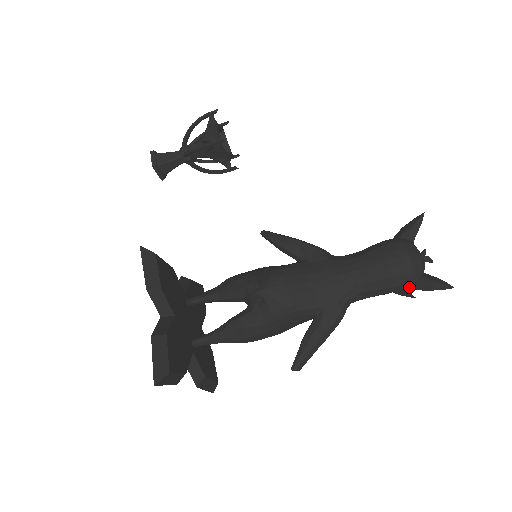
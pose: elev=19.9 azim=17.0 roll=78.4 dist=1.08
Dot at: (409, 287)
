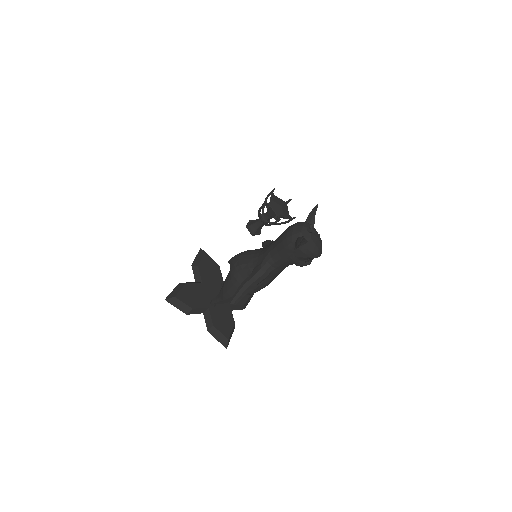
Dot at: (294, 247)
